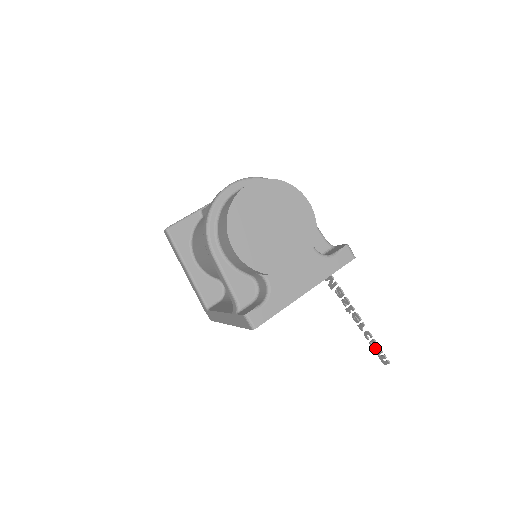
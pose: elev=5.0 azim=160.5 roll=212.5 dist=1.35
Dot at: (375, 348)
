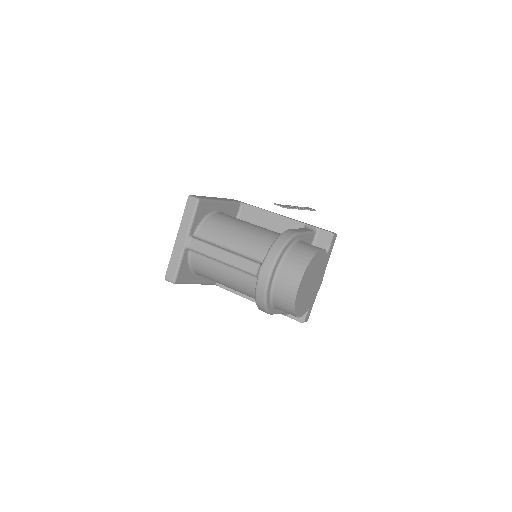
Dot at: occluded
